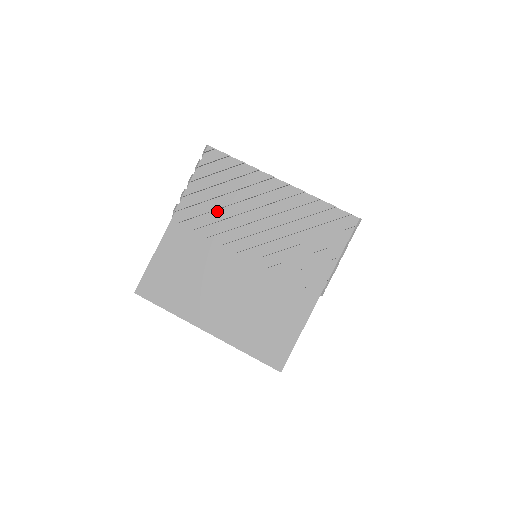
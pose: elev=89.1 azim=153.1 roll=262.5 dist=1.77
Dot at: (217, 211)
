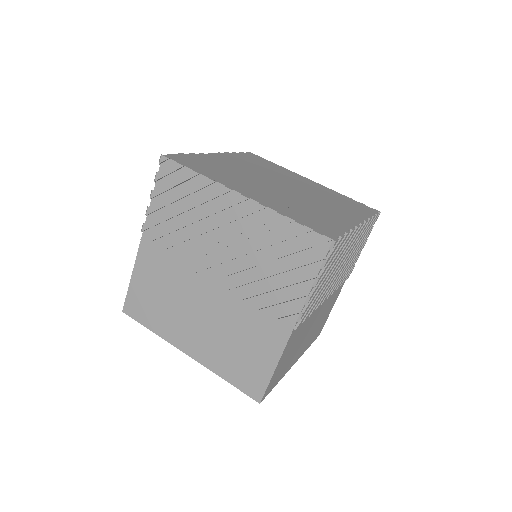
Dot at: (181, 230)
